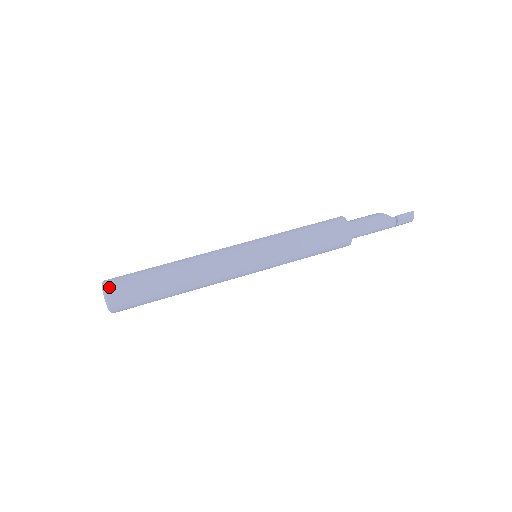
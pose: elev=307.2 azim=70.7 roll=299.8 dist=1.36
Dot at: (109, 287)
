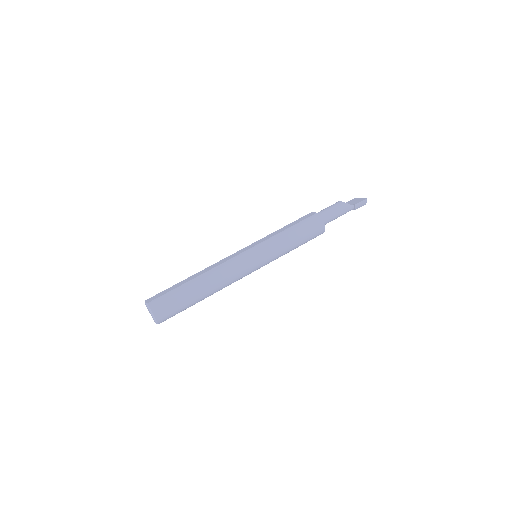
Dot at: (155, 309)
